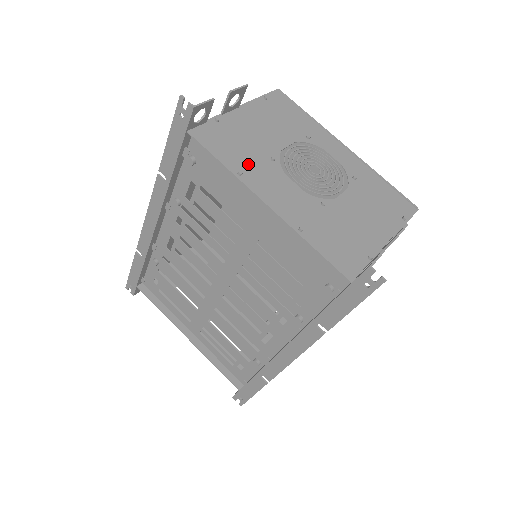
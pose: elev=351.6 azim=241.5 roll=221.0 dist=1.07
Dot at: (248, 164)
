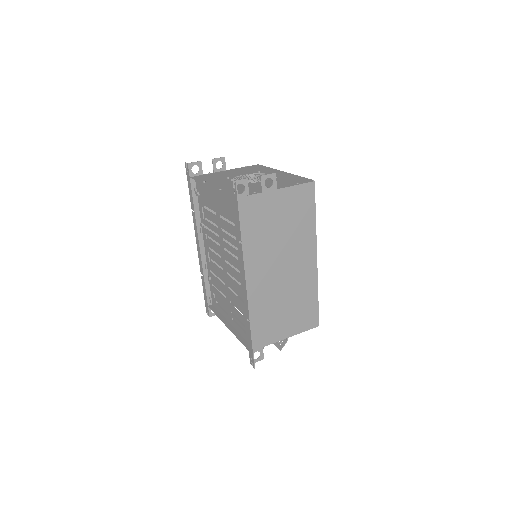
Dot at: (212, 180)
